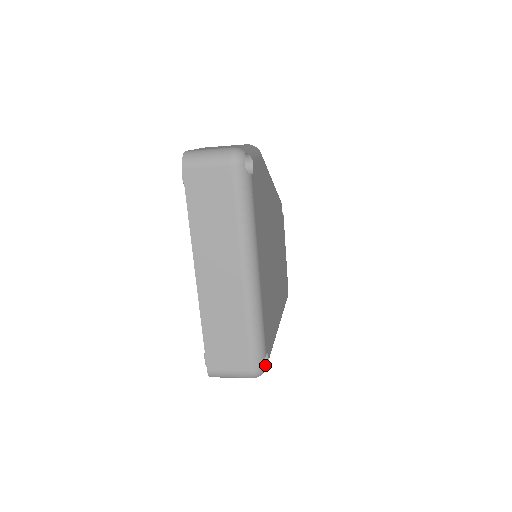
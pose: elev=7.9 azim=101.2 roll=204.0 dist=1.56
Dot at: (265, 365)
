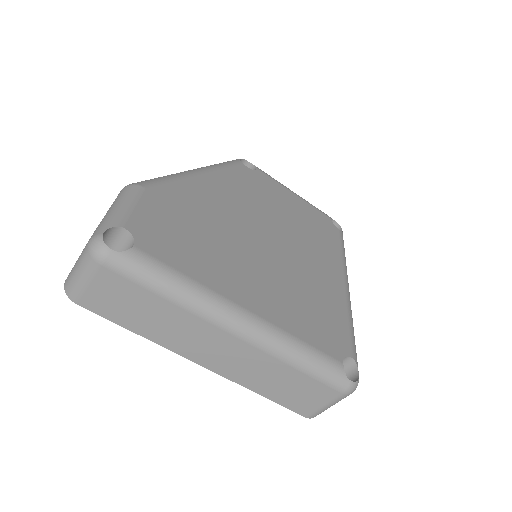
Dot at: (355, 366)
